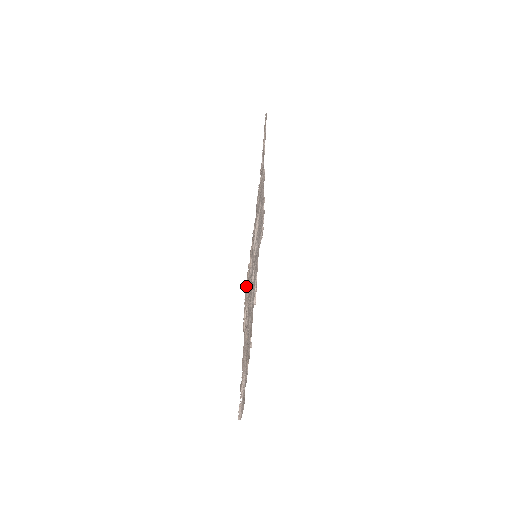
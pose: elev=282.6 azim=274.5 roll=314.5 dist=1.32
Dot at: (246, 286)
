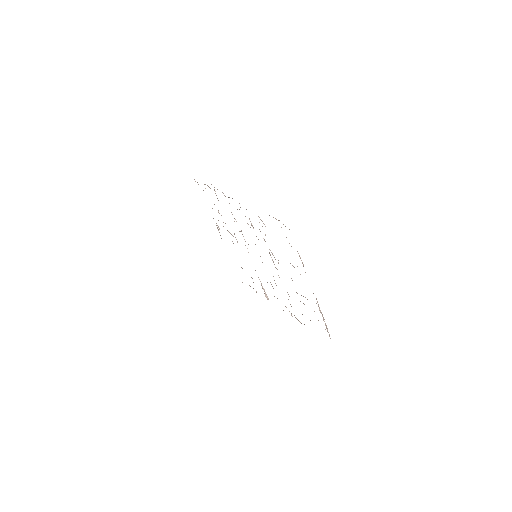
Dot at: occluded
